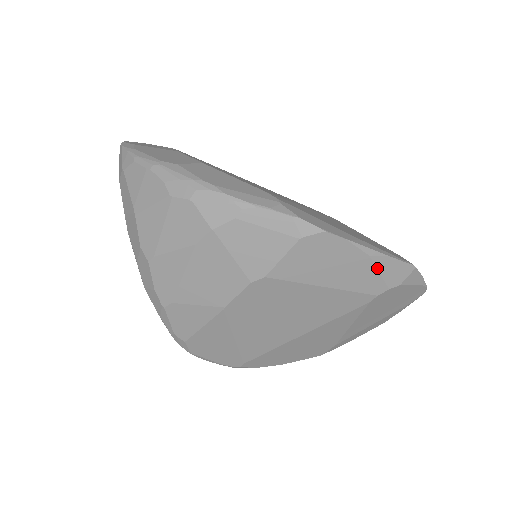
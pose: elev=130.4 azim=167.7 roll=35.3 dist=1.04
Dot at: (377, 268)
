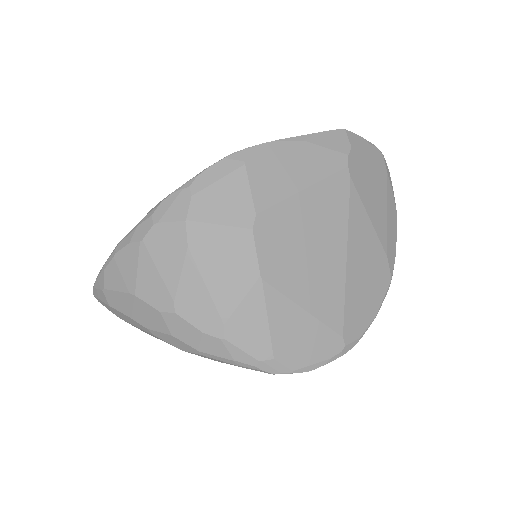
Dot at: (320, 146)
